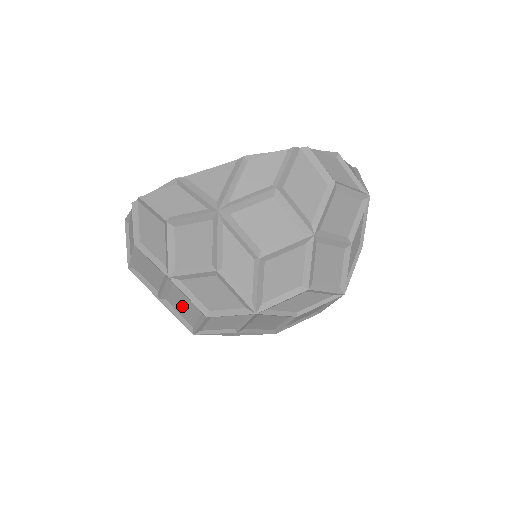
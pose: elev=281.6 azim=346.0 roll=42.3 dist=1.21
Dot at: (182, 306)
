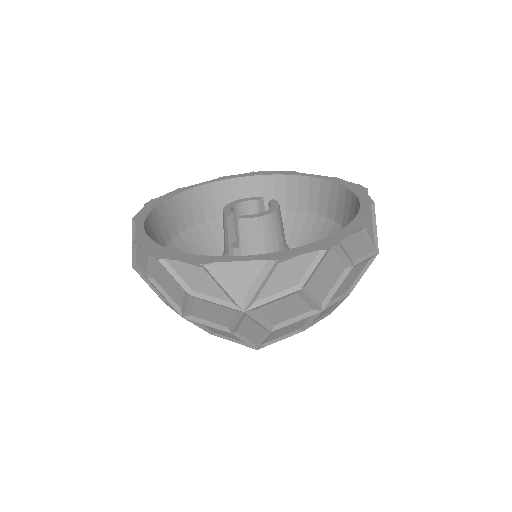
Dot at: occluded
